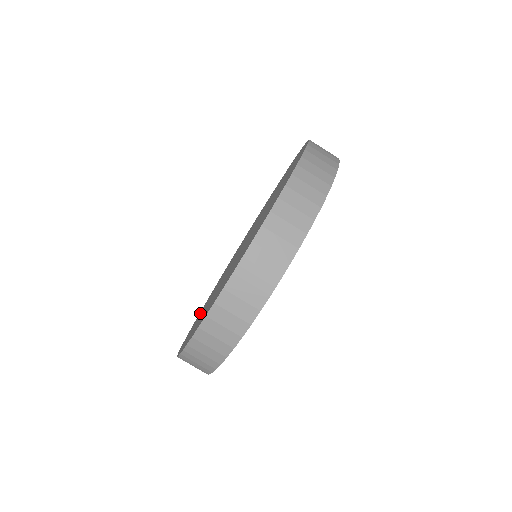
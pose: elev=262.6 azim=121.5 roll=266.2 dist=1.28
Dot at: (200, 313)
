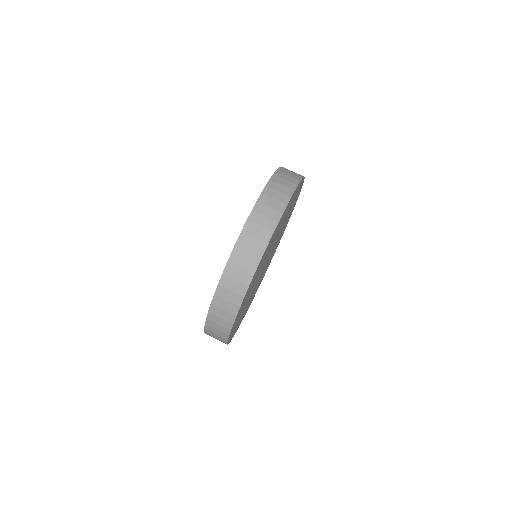
Dot at: occluded
